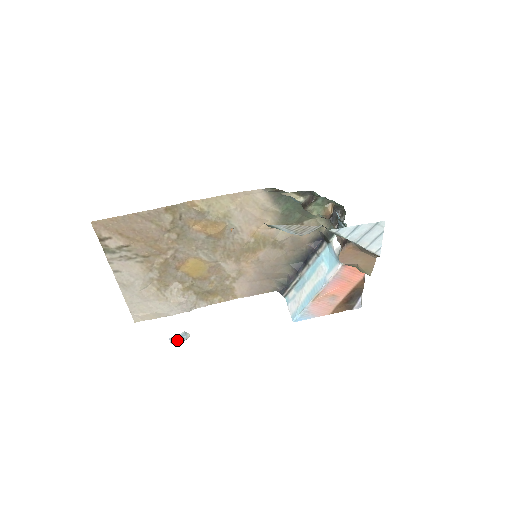
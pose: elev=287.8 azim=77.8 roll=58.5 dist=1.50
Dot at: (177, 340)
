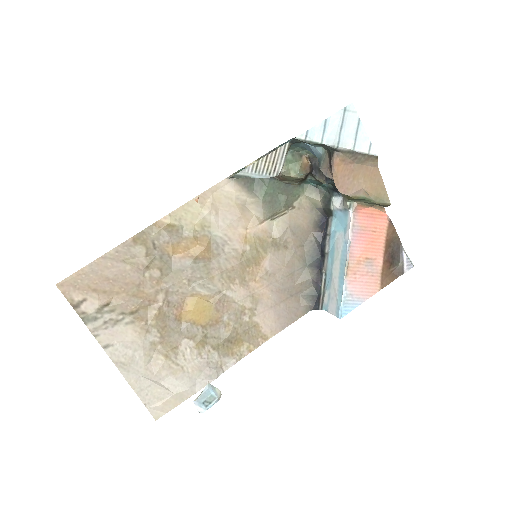
Dot at: (206, 403)
